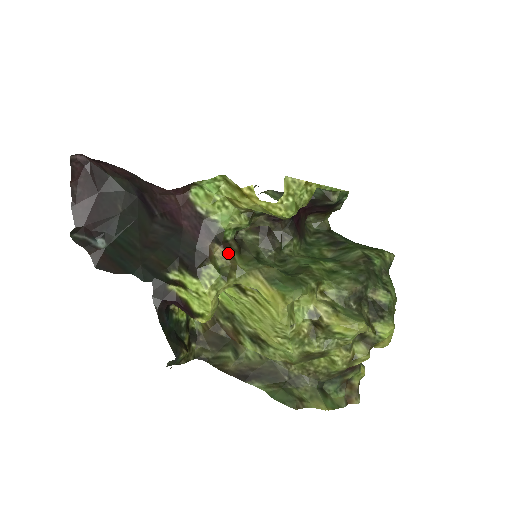
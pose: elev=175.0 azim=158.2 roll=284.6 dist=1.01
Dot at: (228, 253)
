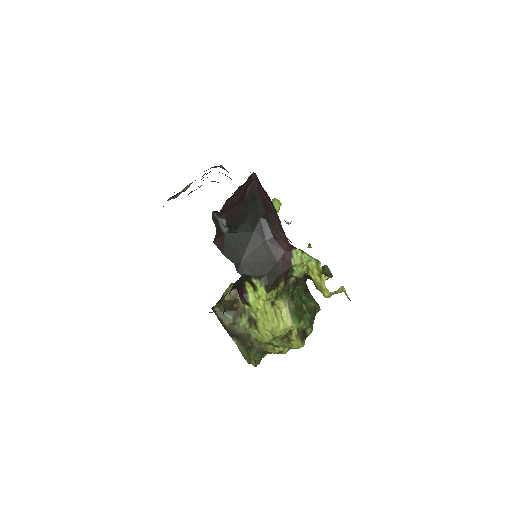
Dot at: (284, 286)
